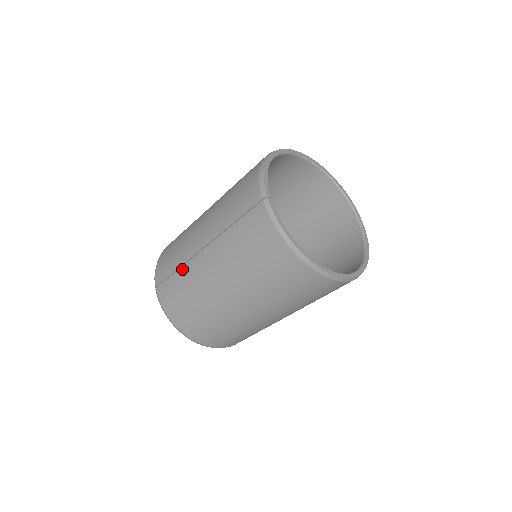
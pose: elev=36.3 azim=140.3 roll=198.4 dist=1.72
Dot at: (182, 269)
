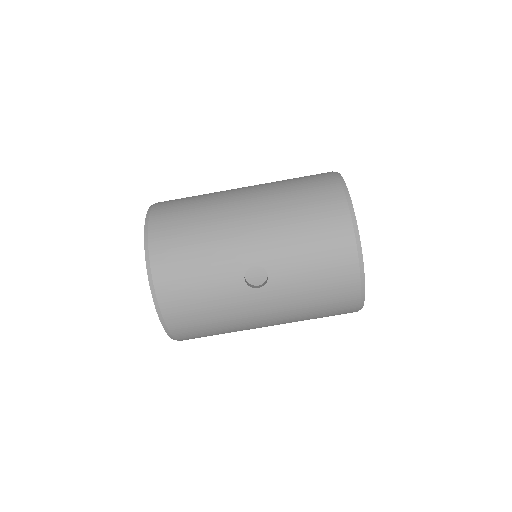
Dot at: occluded
